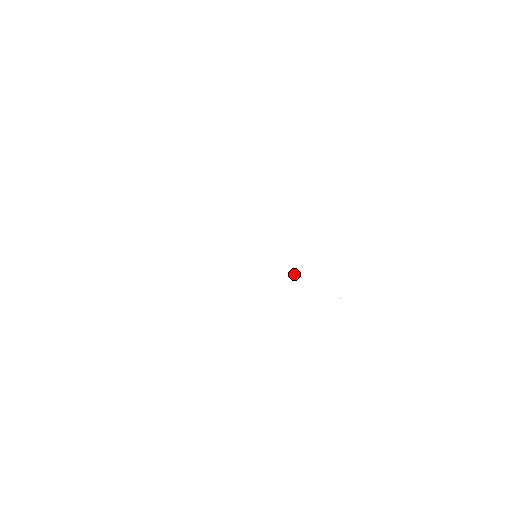
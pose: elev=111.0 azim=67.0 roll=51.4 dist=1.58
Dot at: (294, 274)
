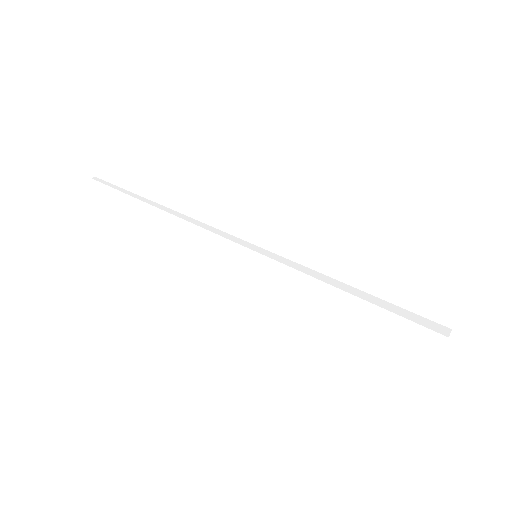
Dot at: (309, 284)
